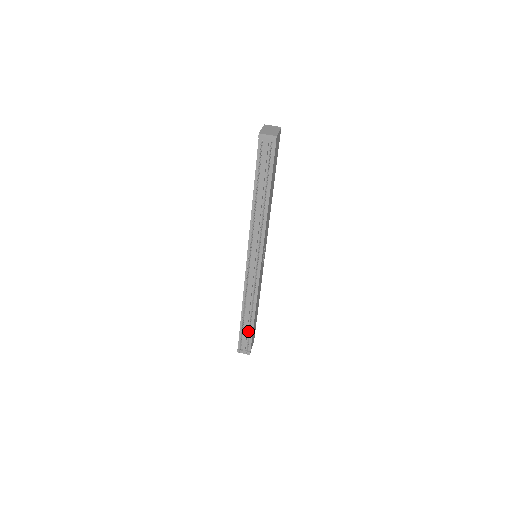
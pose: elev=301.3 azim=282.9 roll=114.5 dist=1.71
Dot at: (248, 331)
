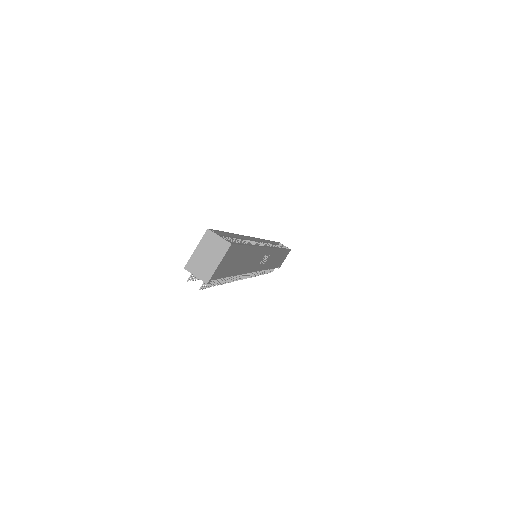
Dot at: occluded
